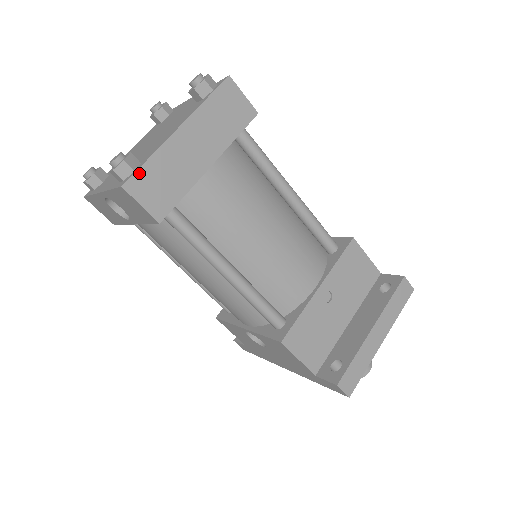
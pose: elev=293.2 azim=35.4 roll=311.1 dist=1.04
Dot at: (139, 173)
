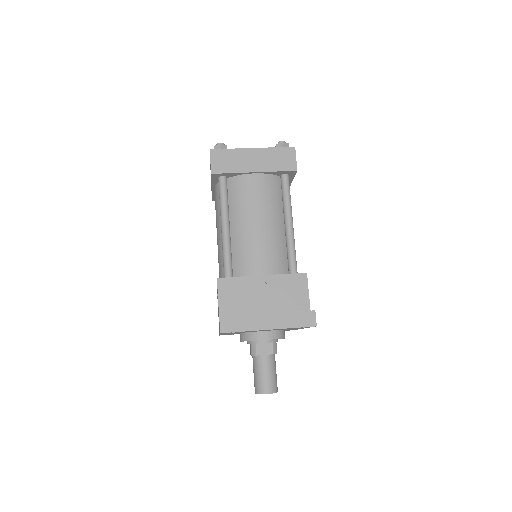
Dot at: (221, 150)
